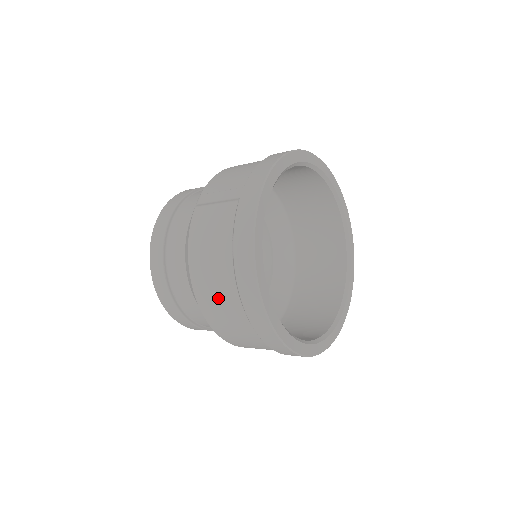
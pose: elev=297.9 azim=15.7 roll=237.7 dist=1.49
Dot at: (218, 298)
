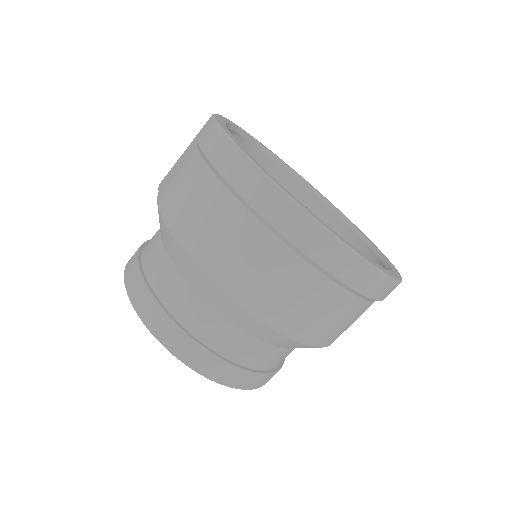
Dot at: (212, 225)
